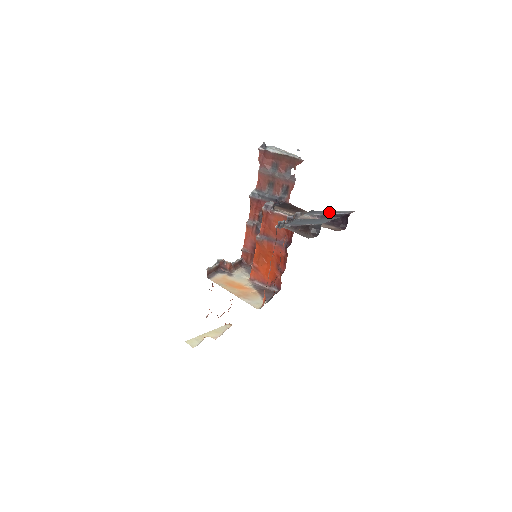
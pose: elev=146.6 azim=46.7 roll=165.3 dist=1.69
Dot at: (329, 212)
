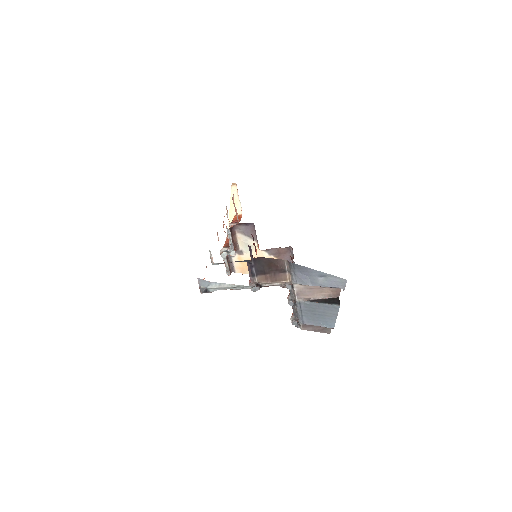
Dot at: (317, 279)
